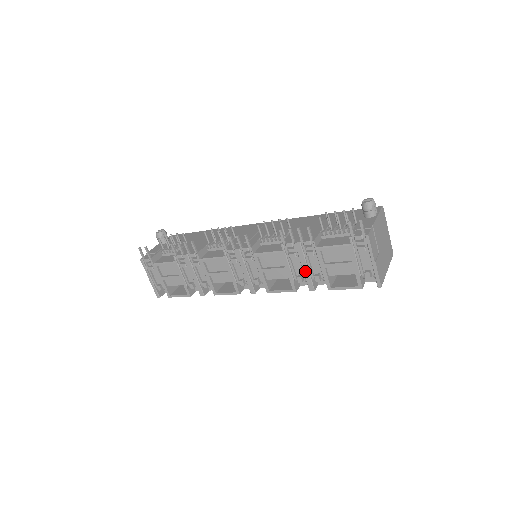
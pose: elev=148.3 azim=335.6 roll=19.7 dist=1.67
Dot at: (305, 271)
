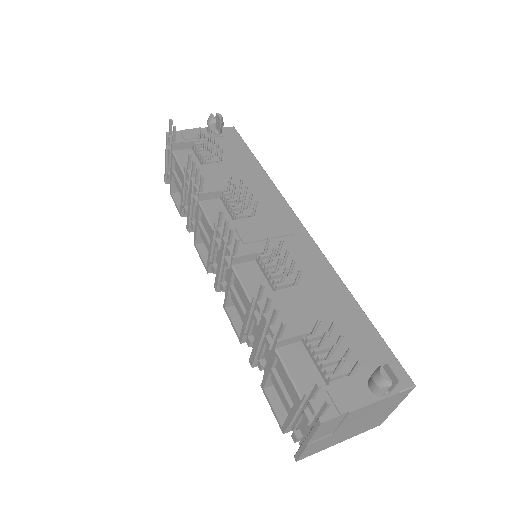
Dot at: (255, 345)
